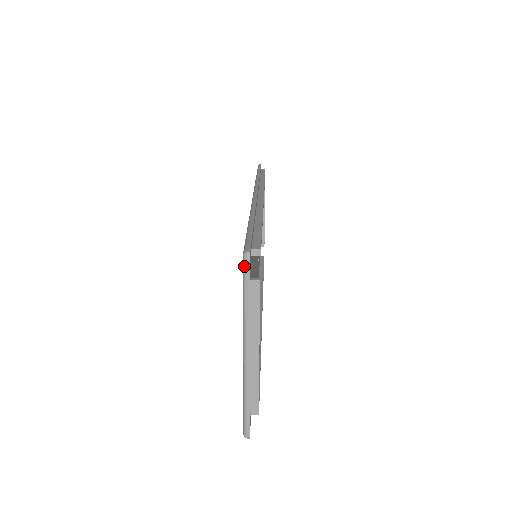
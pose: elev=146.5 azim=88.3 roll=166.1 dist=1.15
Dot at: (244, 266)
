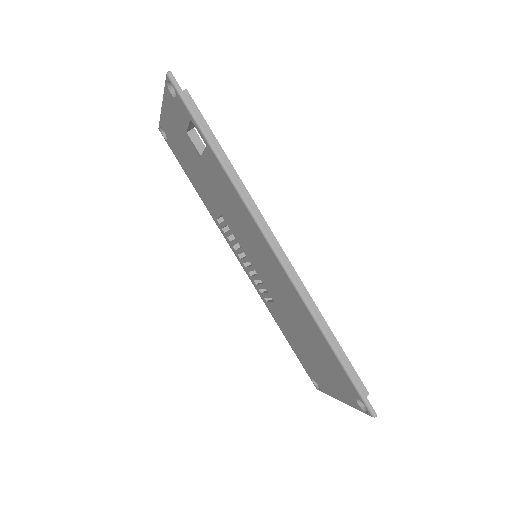
Dot at: occluded
